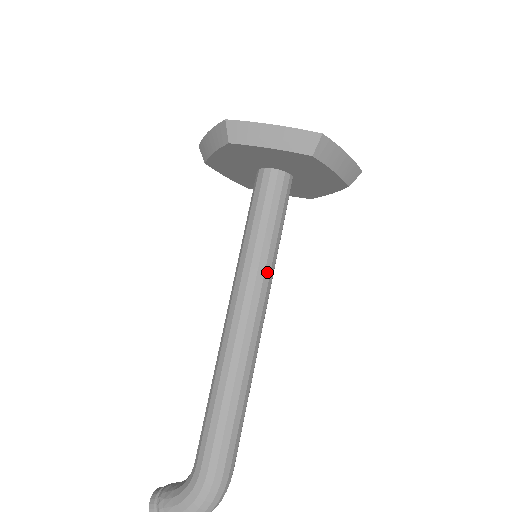
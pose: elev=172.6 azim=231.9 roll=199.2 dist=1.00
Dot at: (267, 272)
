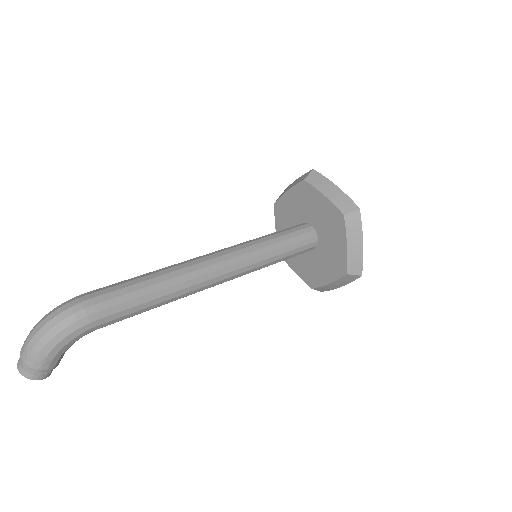
Dot at: (247, 245)
